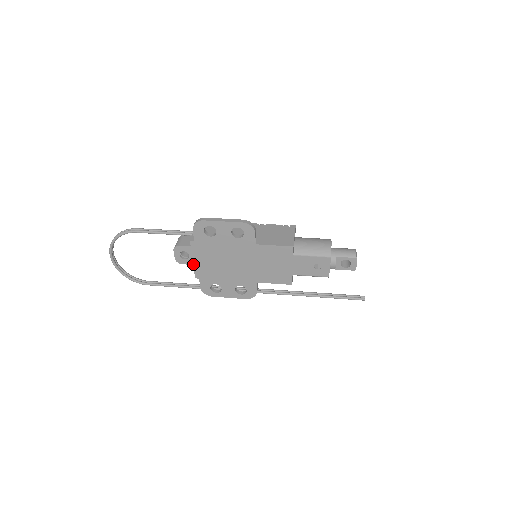
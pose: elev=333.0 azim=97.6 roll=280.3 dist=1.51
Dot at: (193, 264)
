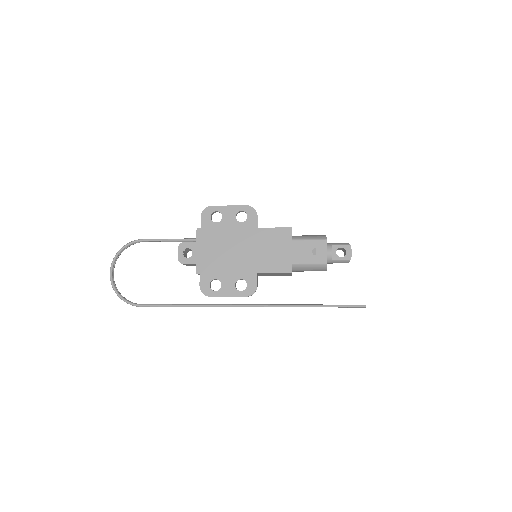
Dot at: (196, 256)
